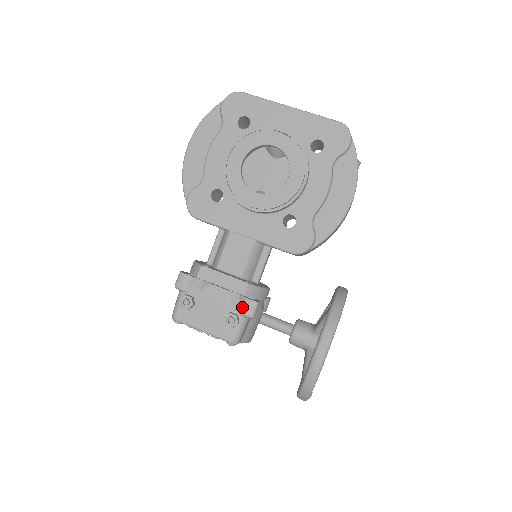
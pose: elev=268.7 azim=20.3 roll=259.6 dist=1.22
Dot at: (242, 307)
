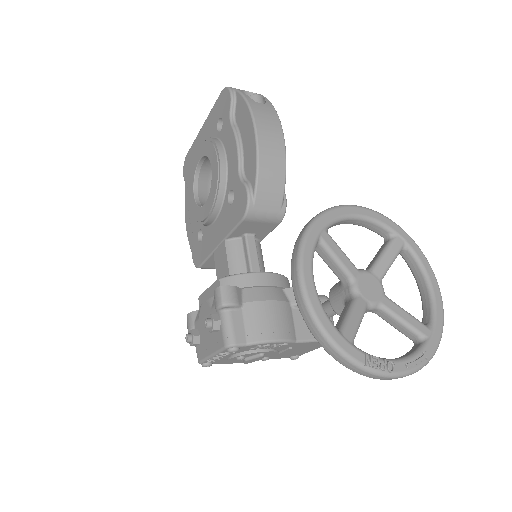
Dot at: (214, 303)
